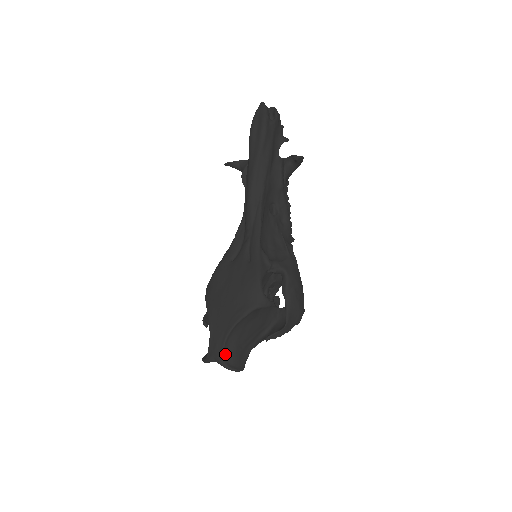
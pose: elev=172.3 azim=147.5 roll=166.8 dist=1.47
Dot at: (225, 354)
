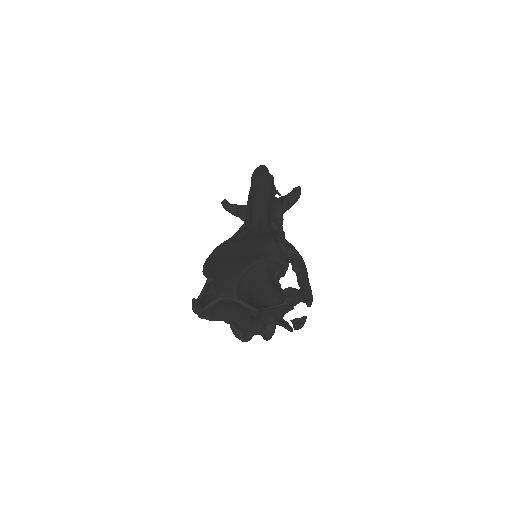
Dot at: (238, 290)
